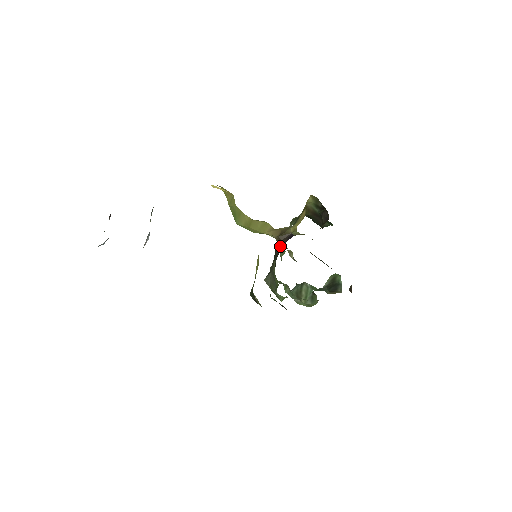
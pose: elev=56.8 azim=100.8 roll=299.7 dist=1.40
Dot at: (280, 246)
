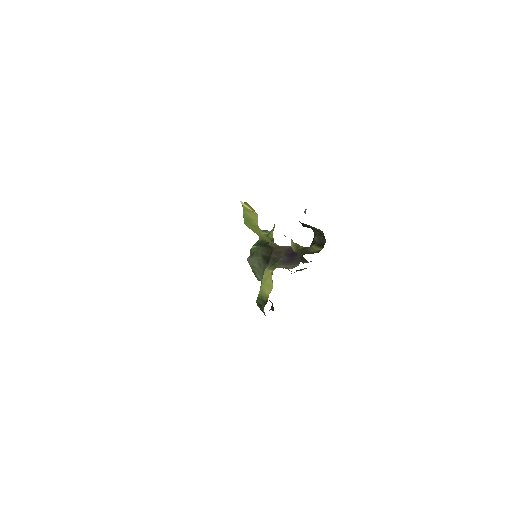
Dot at: (279, 255)
